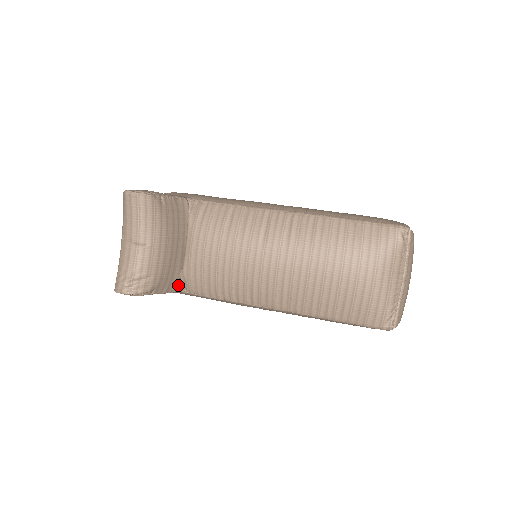
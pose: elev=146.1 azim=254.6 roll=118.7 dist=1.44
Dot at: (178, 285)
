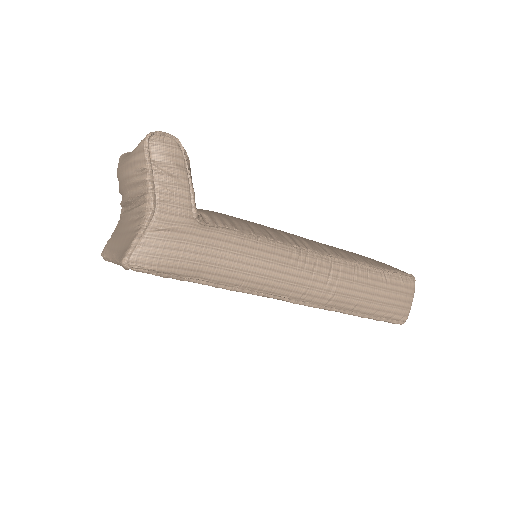
Dot at: occluded
